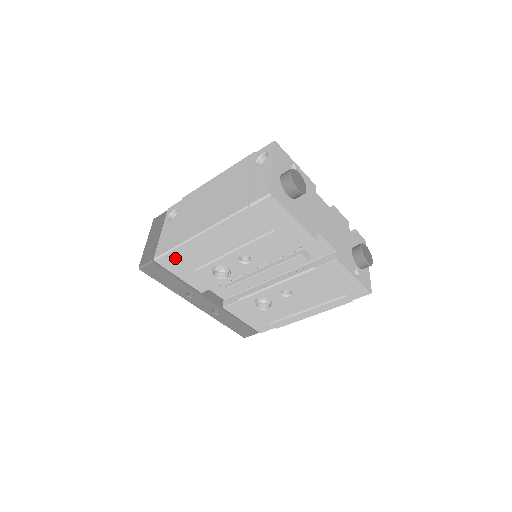
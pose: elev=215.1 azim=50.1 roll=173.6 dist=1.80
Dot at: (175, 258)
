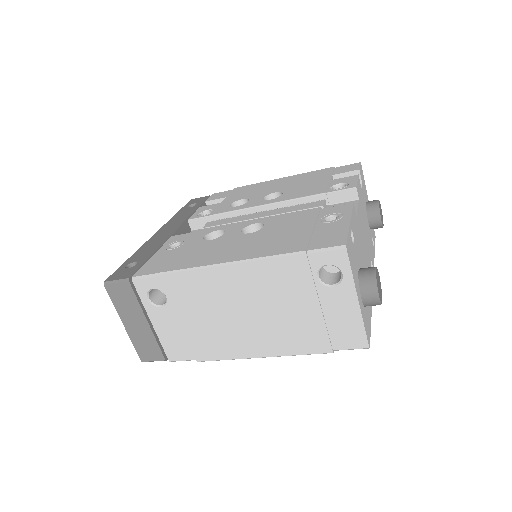
Dot at: occluded
